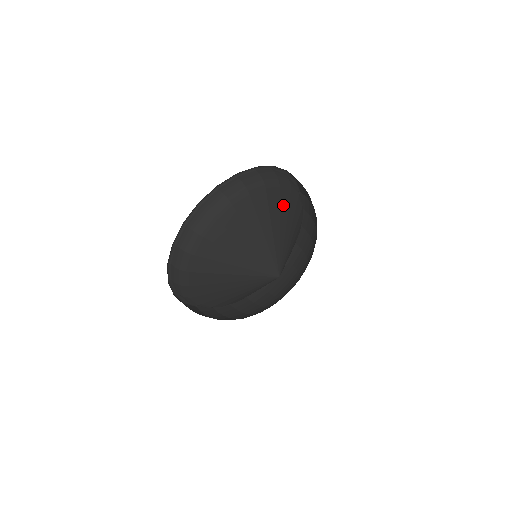
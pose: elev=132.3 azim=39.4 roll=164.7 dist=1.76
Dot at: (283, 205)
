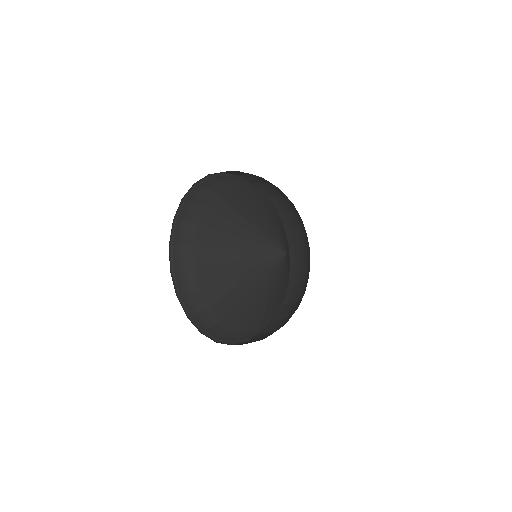
Dot at: (241, 197)
